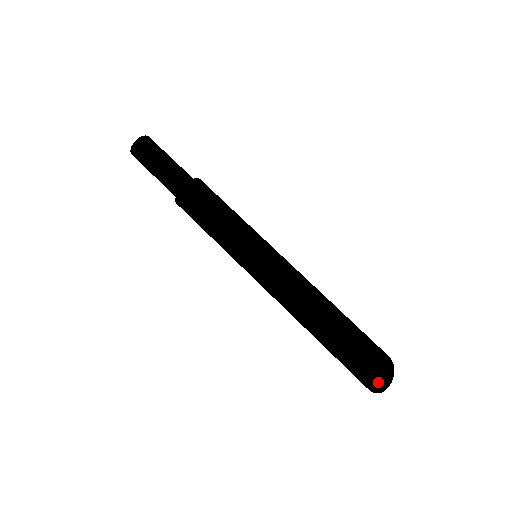
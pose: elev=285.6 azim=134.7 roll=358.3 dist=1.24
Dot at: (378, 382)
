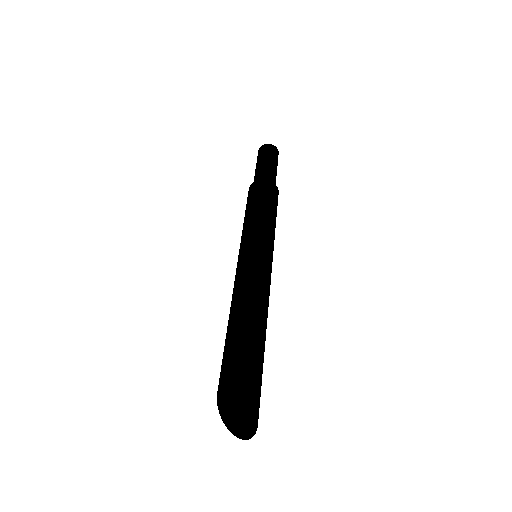
Dot at: (236, 420)
